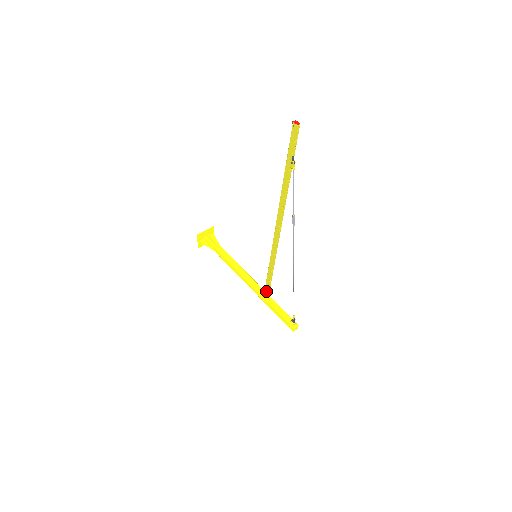
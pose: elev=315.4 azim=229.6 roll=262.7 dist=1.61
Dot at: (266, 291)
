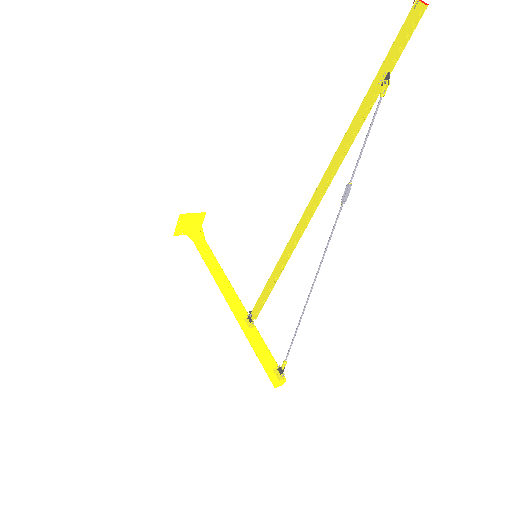
Dot at: (253, 314)
